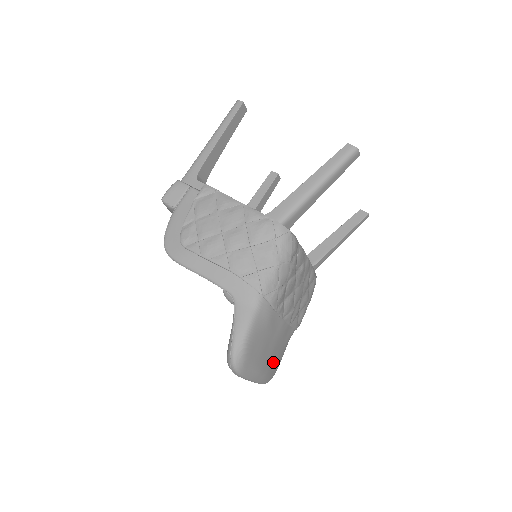
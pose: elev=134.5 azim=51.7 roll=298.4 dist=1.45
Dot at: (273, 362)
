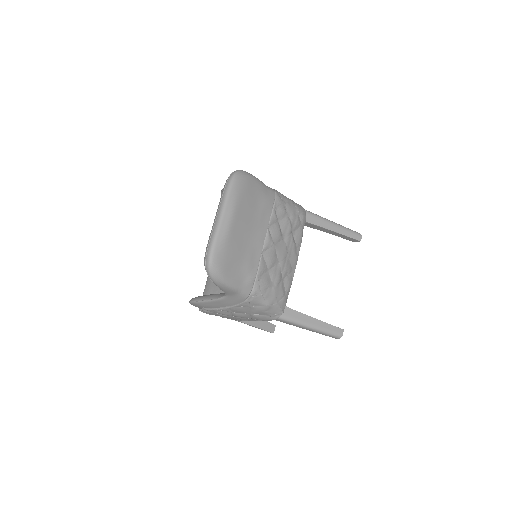
Dot at: (236, 241)
